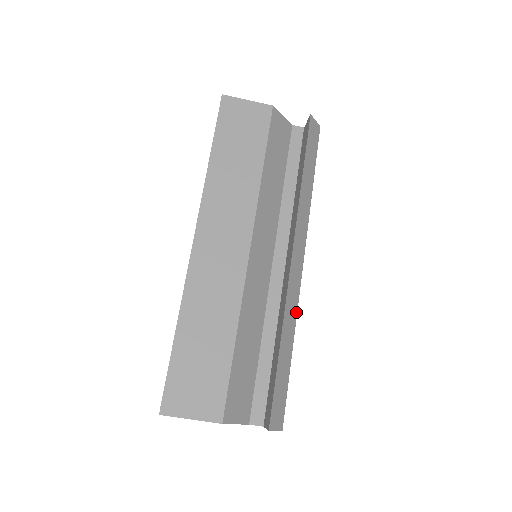
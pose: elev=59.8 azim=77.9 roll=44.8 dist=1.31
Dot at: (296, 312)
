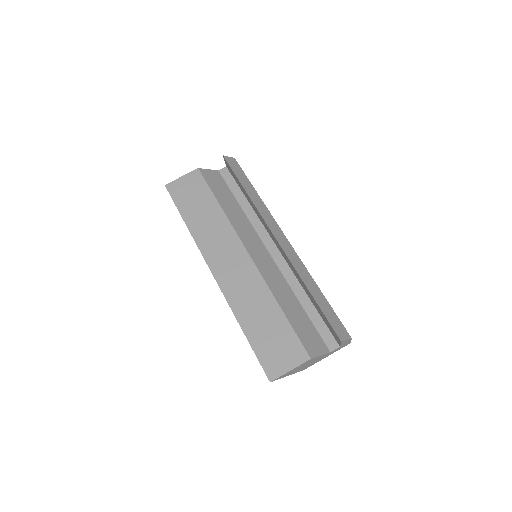
Dot at: (305, 267)
